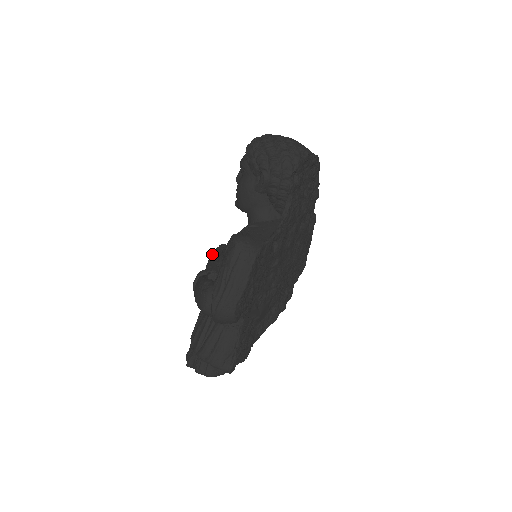
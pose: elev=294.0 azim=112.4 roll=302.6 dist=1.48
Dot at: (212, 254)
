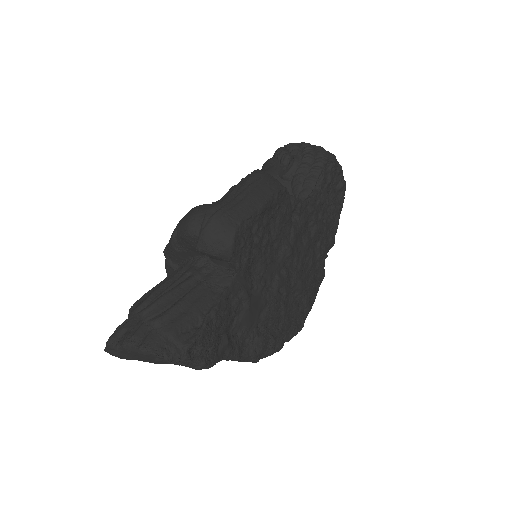
Dot at: occluded
